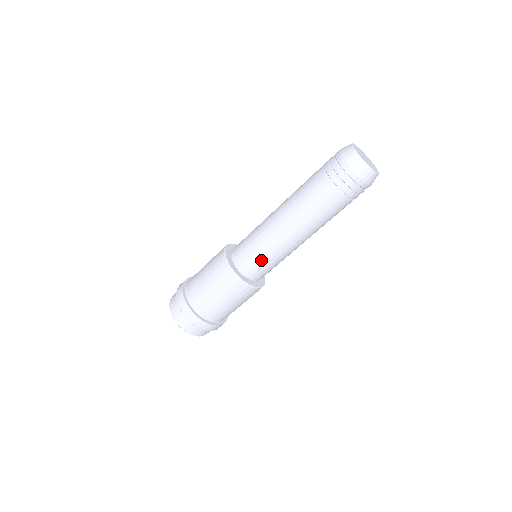
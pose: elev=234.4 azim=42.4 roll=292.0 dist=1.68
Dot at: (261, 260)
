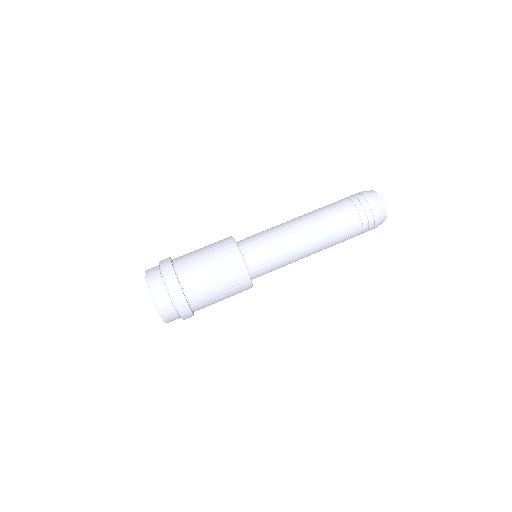
Dot at: (268, 249)
